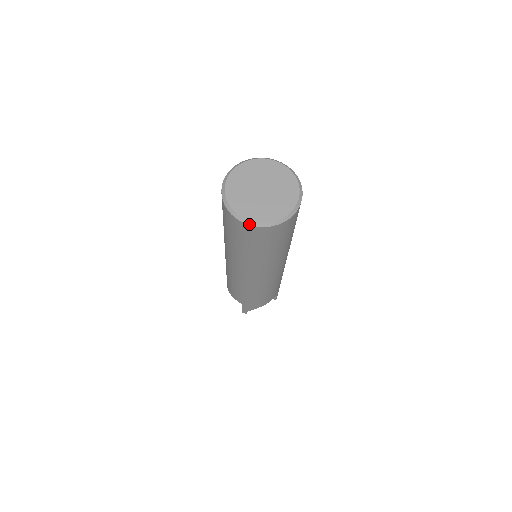
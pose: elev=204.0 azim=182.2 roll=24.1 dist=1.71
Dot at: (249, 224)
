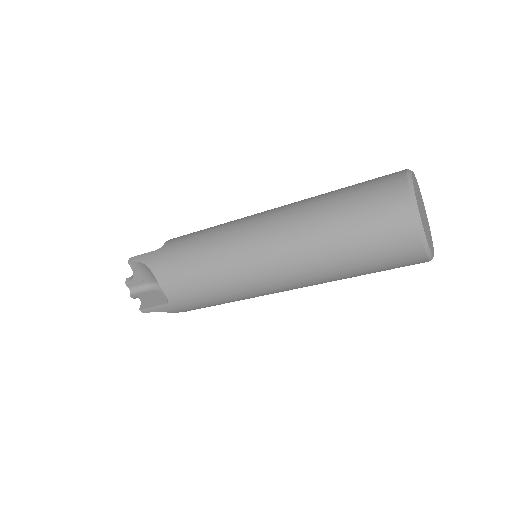
Dot at: (426, 249)
